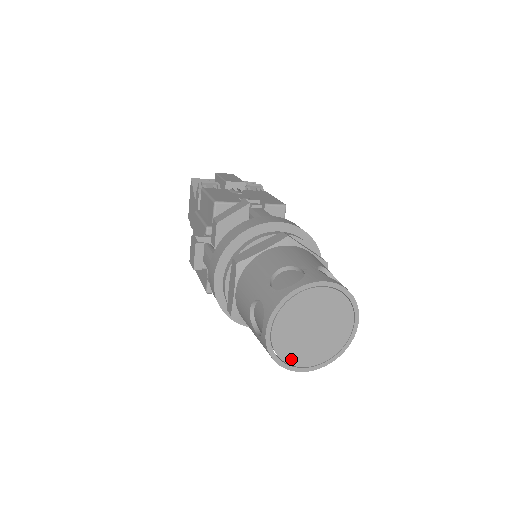
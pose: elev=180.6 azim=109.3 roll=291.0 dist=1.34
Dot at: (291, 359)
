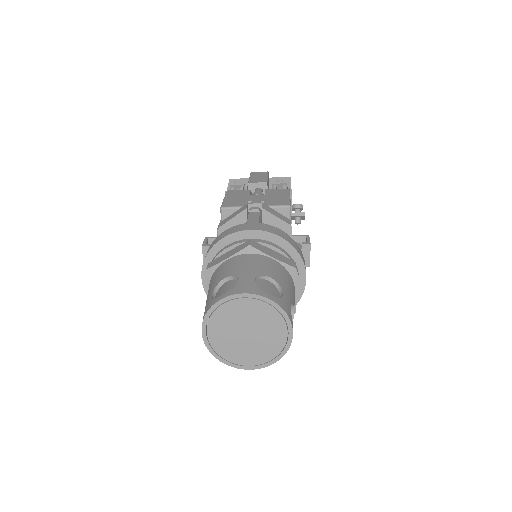
Dot at: (232, 358)
